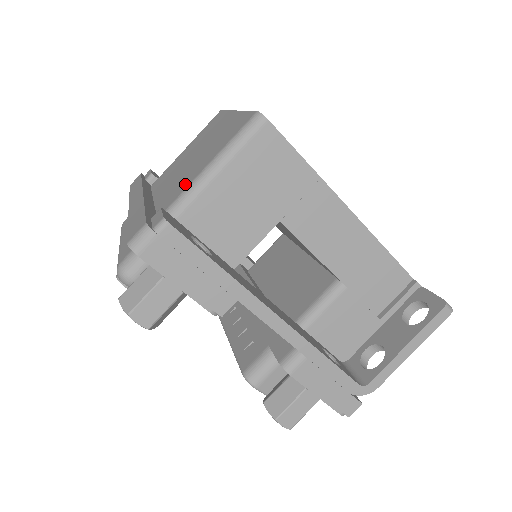
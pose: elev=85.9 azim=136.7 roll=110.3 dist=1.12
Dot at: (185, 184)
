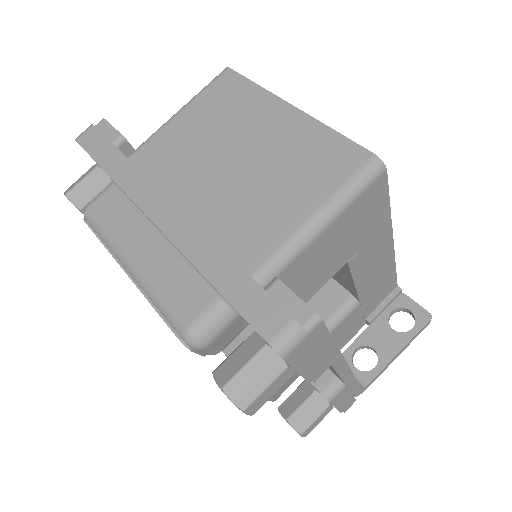
Dot at: (276, 228)
